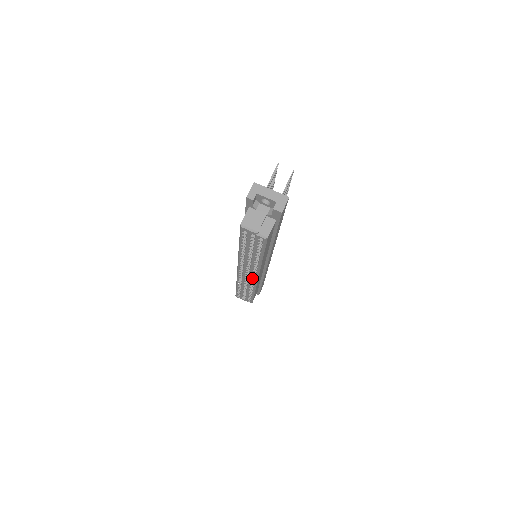
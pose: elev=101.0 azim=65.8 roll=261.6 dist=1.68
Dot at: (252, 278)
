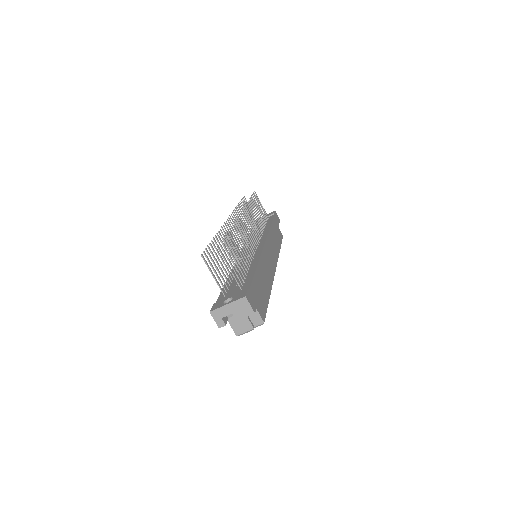
Dot at: occluded
